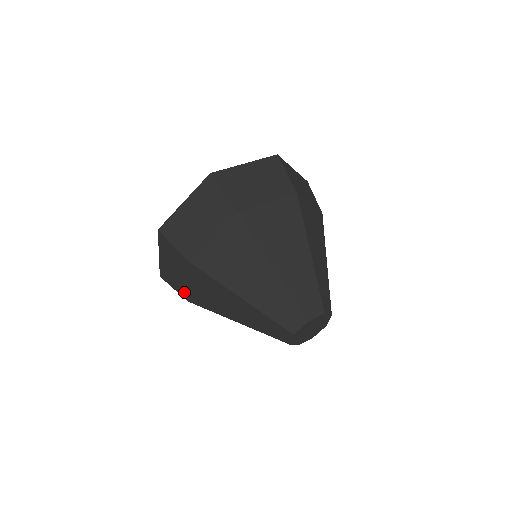
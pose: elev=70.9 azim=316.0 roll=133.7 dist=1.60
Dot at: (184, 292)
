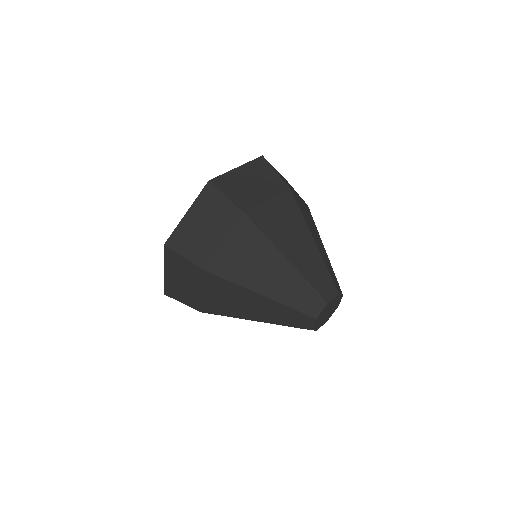
Dot at: occluded
